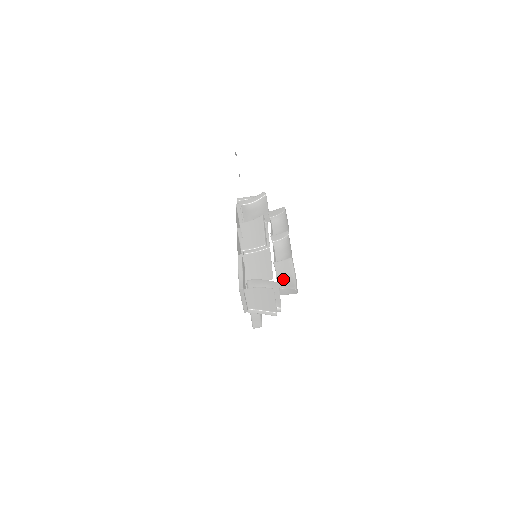
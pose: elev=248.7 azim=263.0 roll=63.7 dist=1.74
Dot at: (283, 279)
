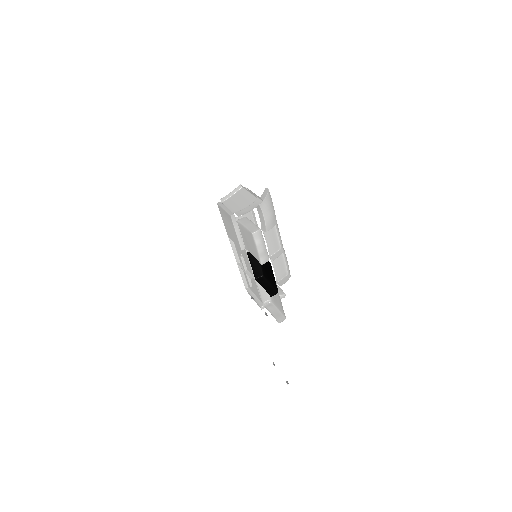
Dot at: occluded
